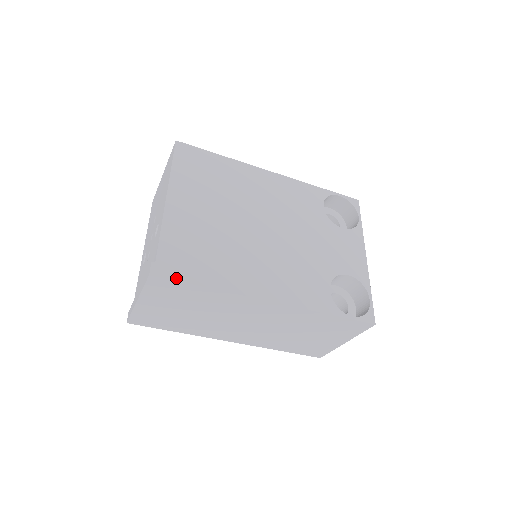
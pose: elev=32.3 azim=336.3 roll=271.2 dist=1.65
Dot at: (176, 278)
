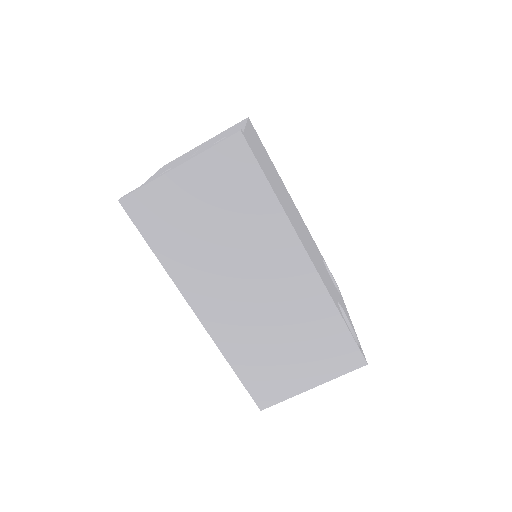
Dot at: (256, 157)
